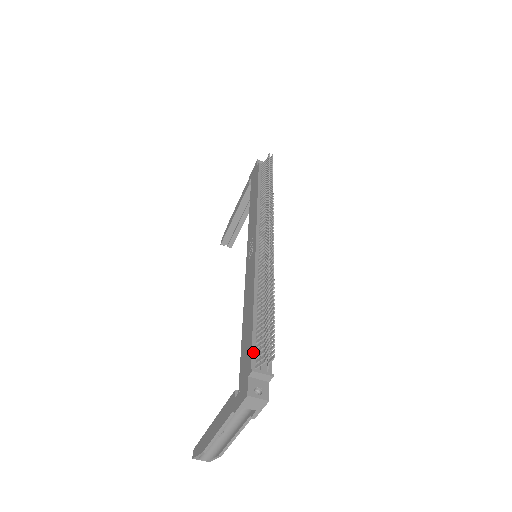
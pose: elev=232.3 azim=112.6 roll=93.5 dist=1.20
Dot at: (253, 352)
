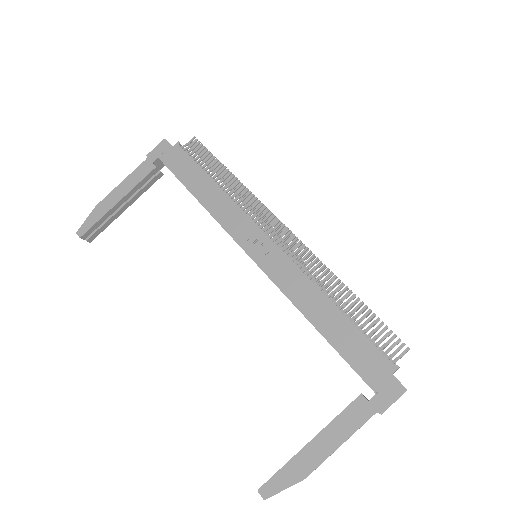
Dot at: (380, 351)
